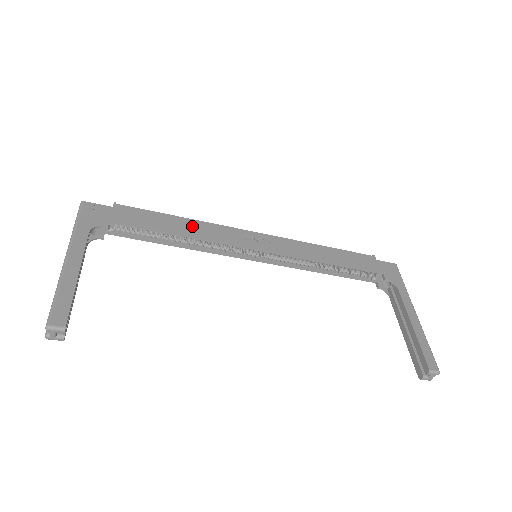
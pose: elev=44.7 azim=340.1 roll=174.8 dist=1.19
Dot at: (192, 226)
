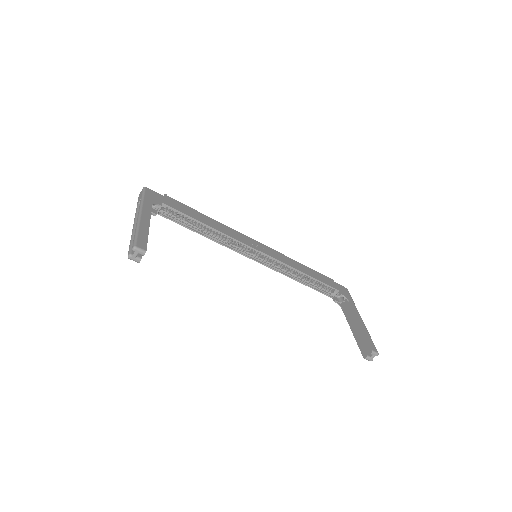
Dot at: (216, 224)
